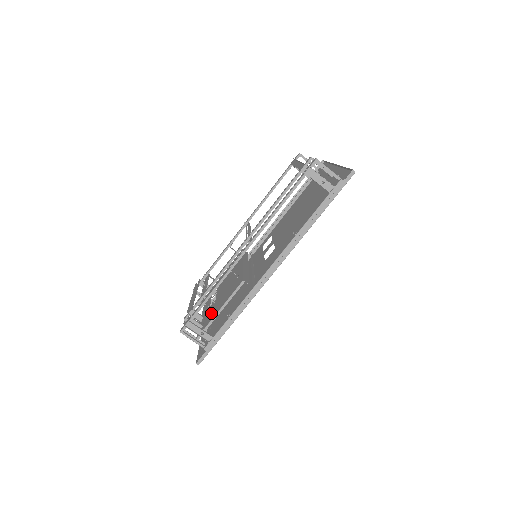
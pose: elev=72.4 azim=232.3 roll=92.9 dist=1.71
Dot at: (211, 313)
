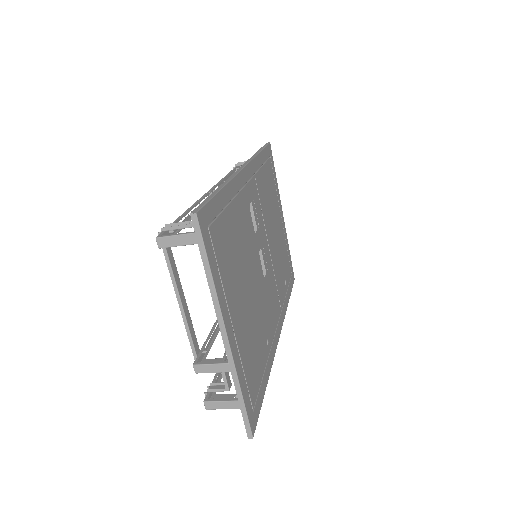
Dot at: occluded
